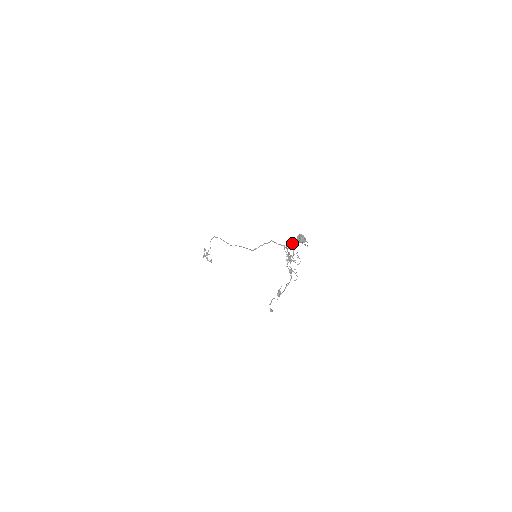
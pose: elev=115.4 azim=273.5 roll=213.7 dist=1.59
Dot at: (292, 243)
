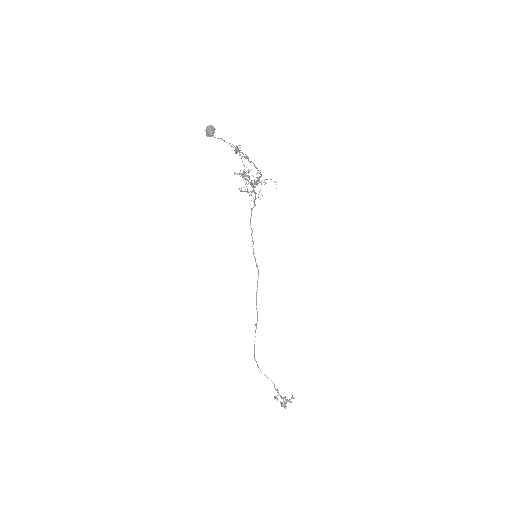
Dot at: occluded
